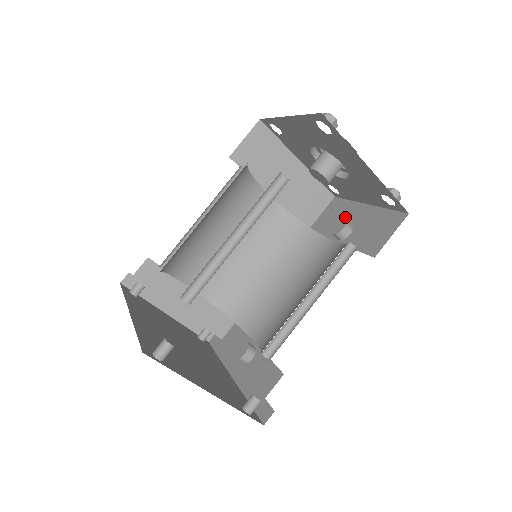
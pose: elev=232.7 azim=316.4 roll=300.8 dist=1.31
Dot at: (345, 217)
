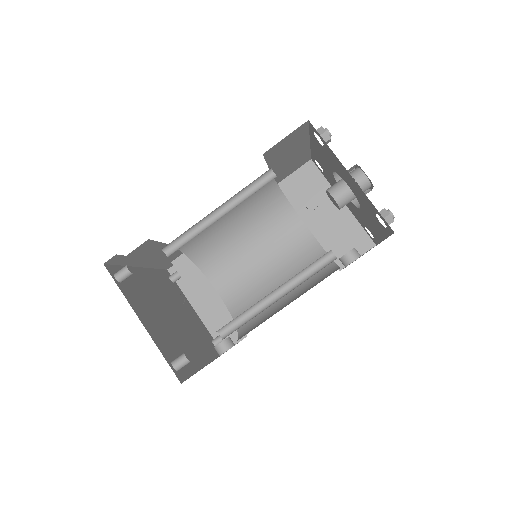
Dot at: occluded
